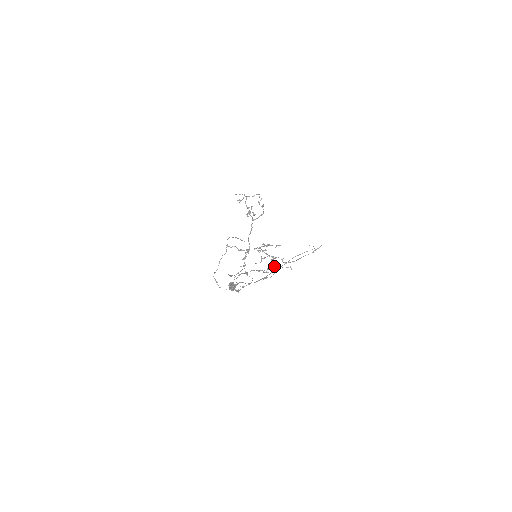
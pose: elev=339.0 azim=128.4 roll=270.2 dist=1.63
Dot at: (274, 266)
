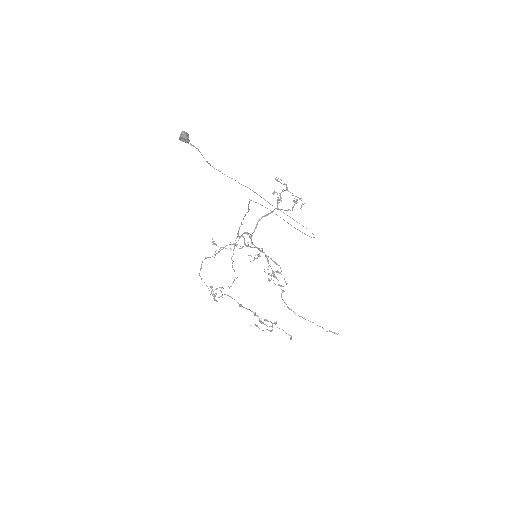
Dot at: (275, 322)
